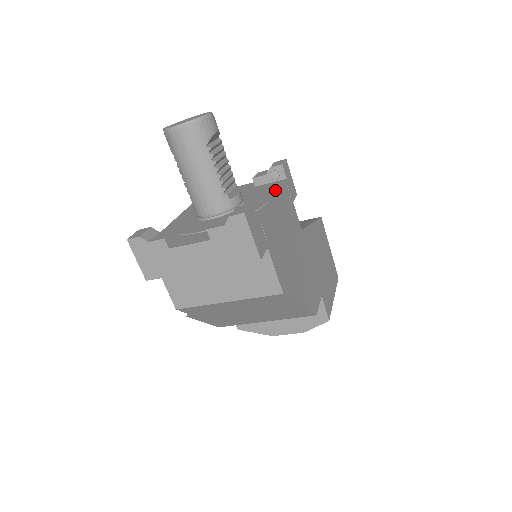
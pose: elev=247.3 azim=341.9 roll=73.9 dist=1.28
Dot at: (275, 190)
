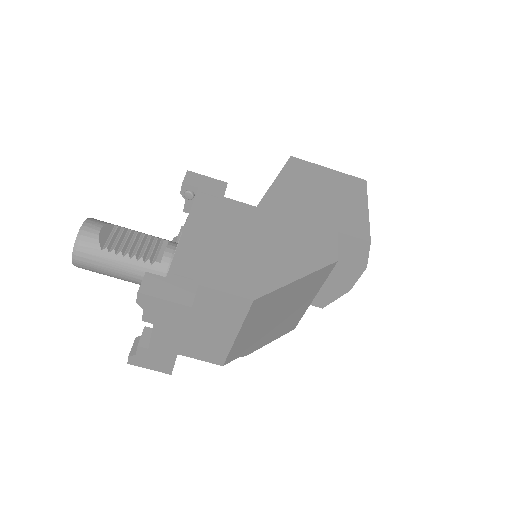
Dot at: (189, 214)
